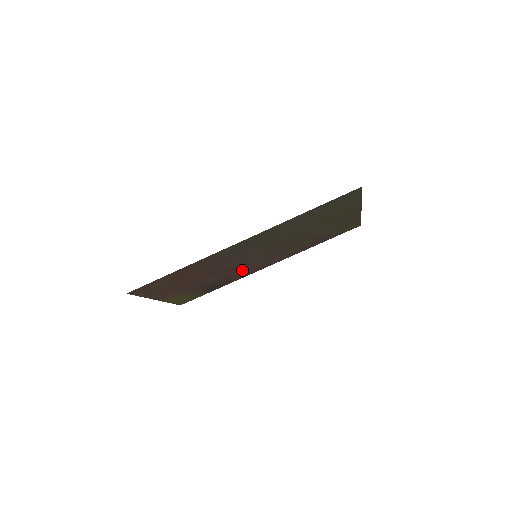
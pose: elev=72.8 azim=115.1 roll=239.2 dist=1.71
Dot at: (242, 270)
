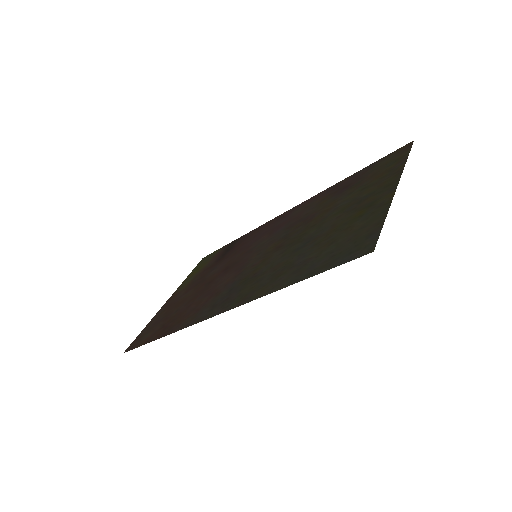
Dot at: (251, 243)
